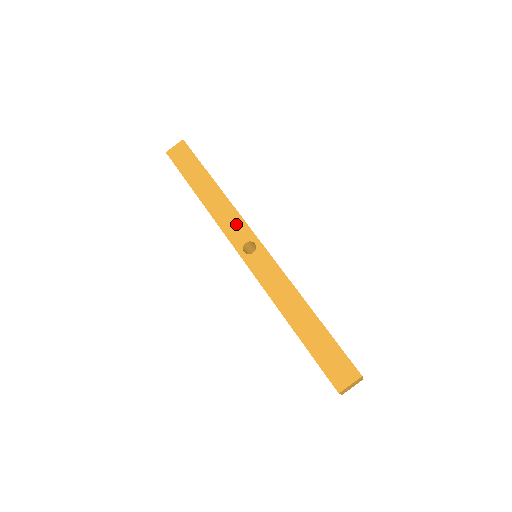
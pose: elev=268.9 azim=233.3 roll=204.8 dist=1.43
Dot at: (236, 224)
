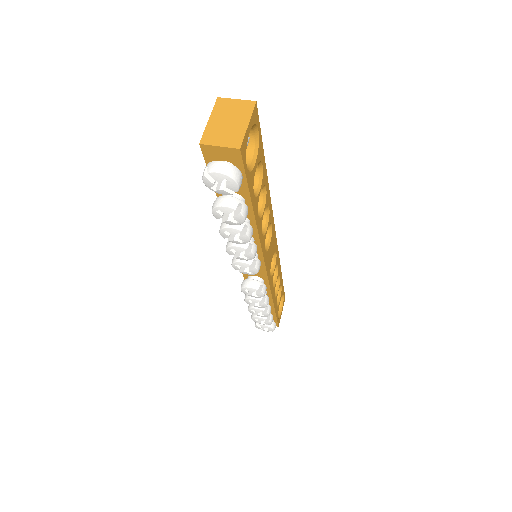
Dot at: occluded
